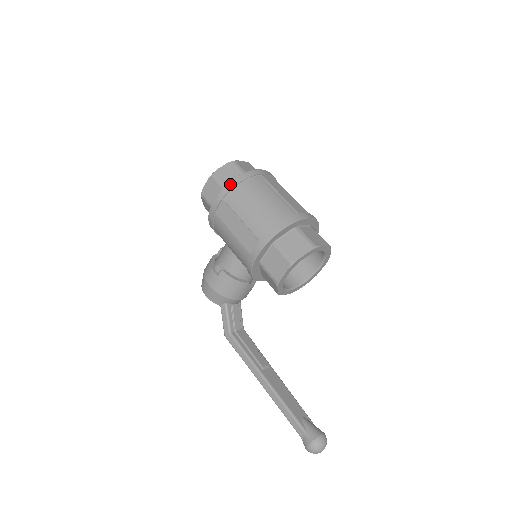
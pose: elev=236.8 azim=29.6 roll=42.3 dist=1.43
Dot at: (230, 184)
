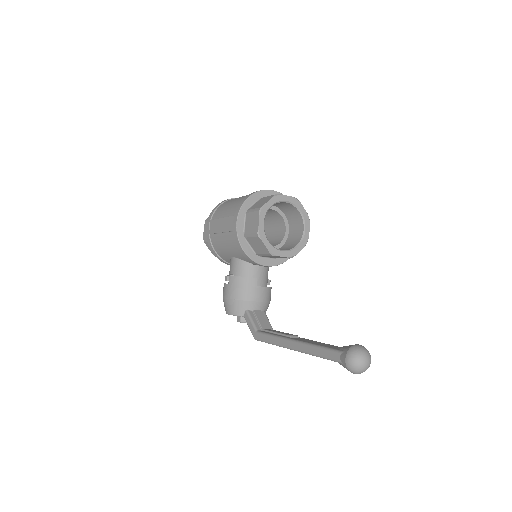
Dot at: (213, 209)
